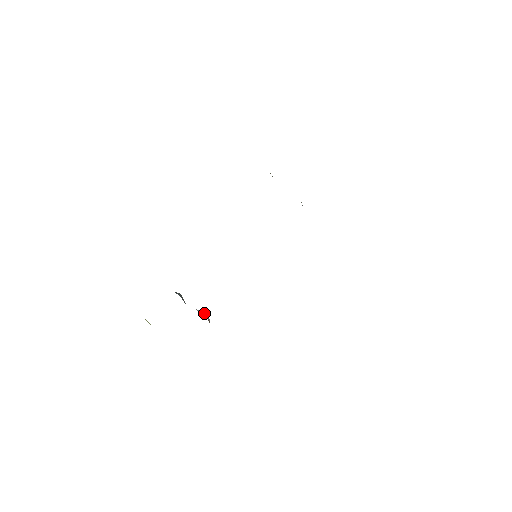
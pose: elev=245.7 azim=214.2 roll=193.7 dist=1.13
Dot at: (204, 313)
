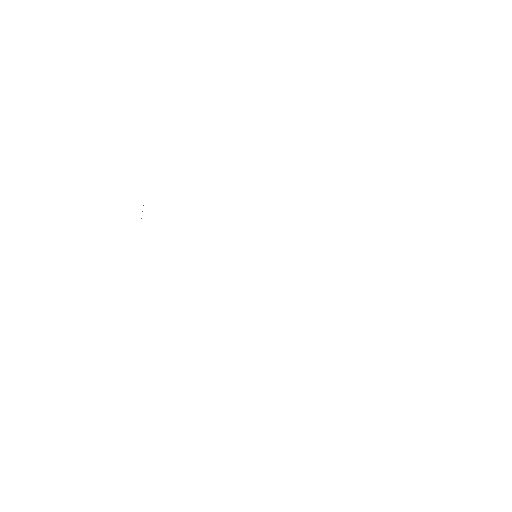
Dot at: occluded
